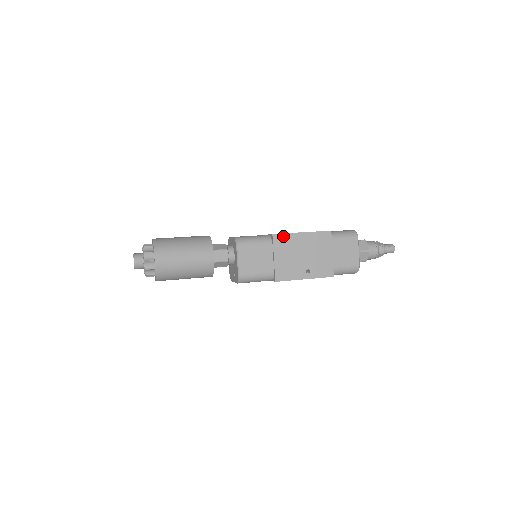
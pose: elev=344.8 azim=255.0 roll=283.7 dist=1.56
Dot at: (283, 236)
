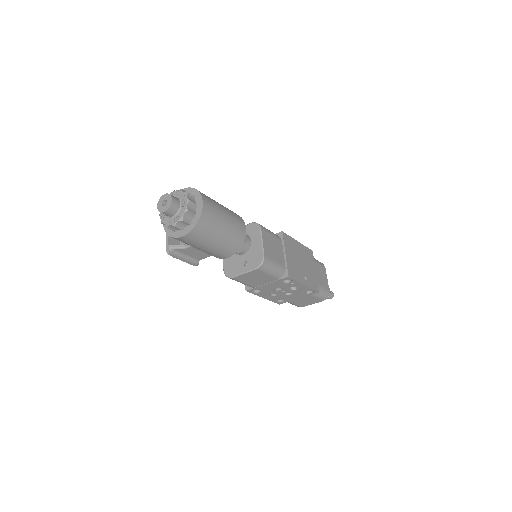
Dot at: (288, 237)
